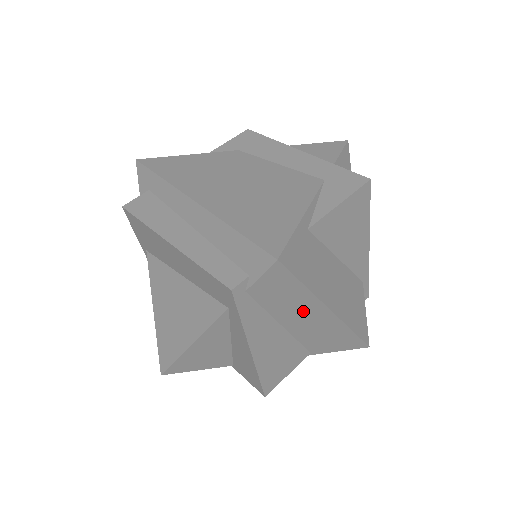
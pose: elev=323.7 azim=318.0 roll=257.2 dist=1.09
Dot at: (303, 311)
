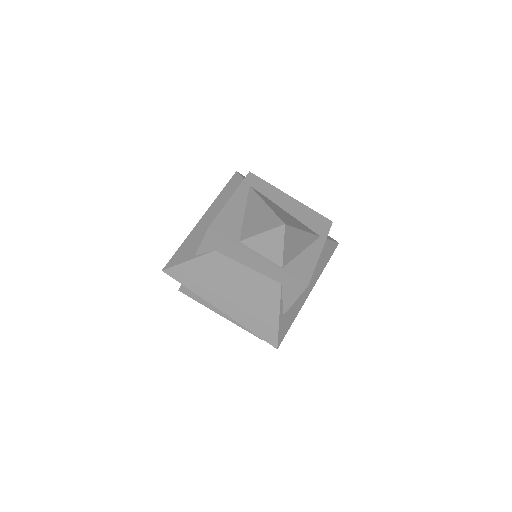
Dot at: occluded
